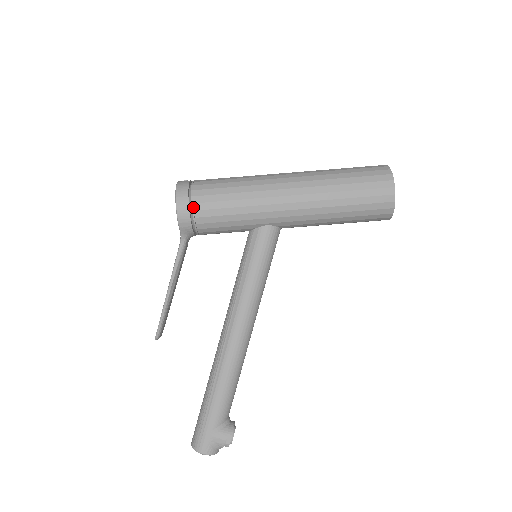
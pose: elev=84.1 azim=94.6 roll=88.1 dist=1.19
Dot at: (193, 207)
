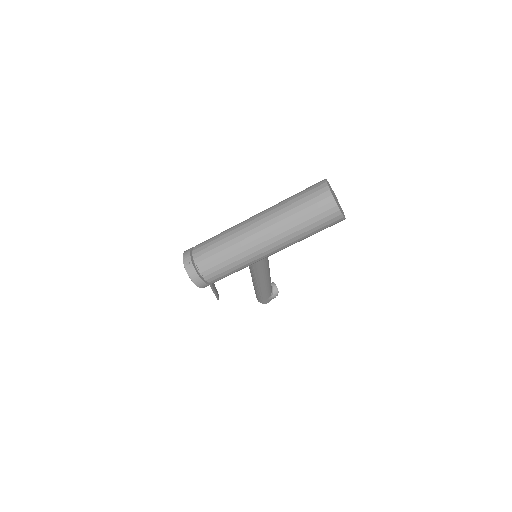
Dot at: (210, 282)
